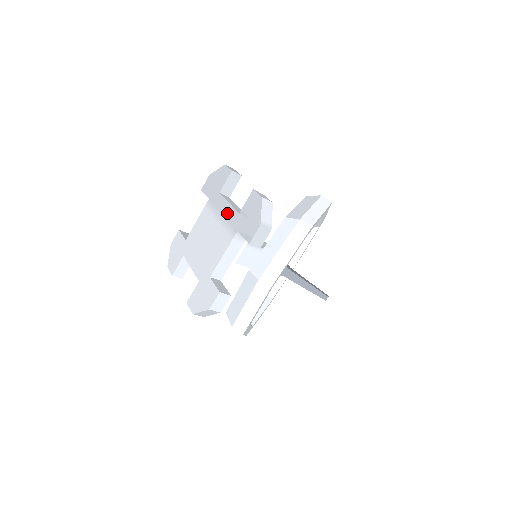
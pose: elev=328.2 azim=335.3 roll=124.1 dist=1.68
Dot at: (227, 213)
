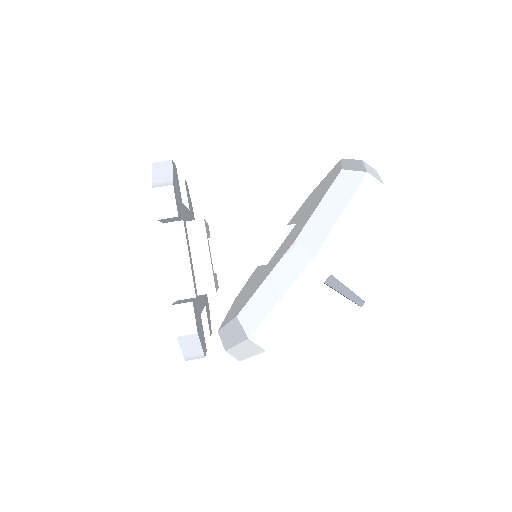
Dot at: occluded
